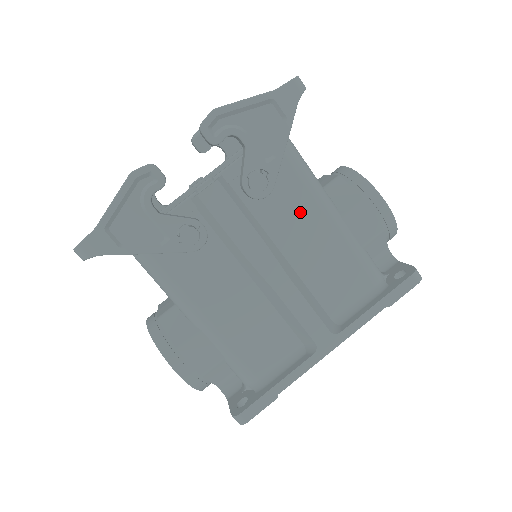
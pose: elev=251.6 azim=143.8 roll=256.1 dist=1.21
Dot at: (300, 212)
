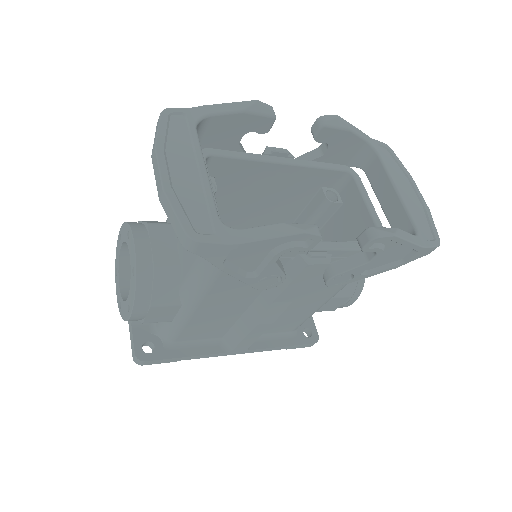
Dot at: (325, 290)
